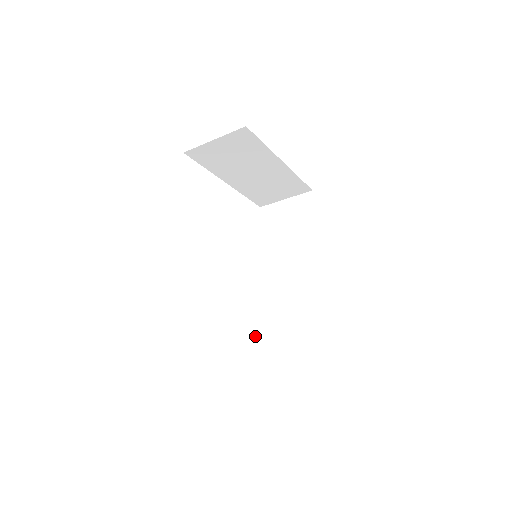
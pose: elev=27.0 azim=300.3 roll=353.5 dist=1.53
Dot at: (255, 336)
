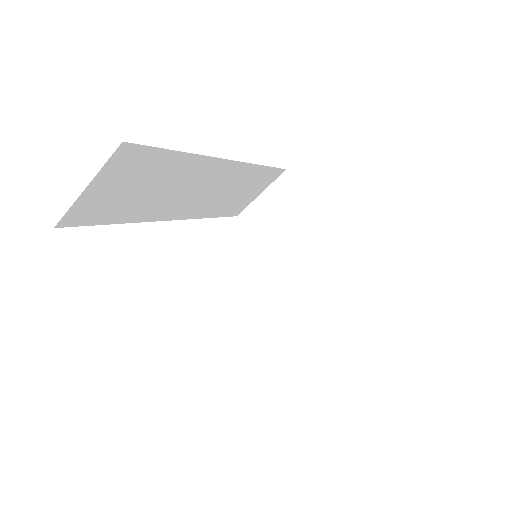
Dot at: occluded
